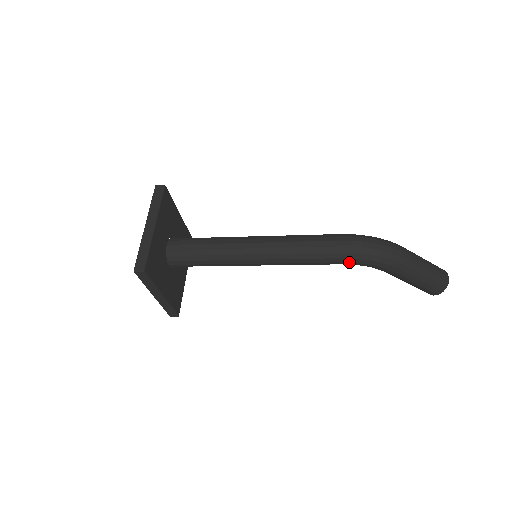
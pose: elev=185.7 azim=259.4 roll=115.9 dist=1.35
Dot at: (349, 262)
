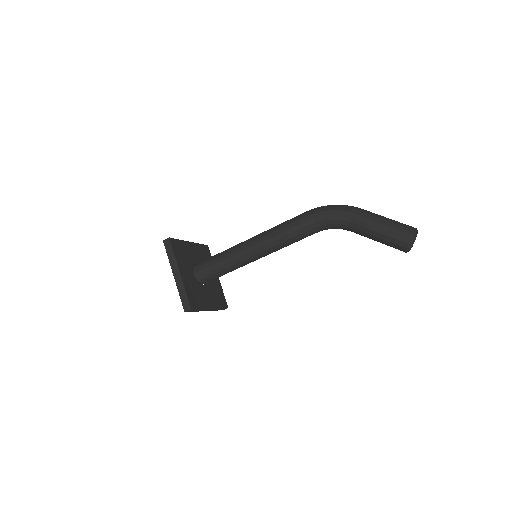
Dot at: (313, 218)
